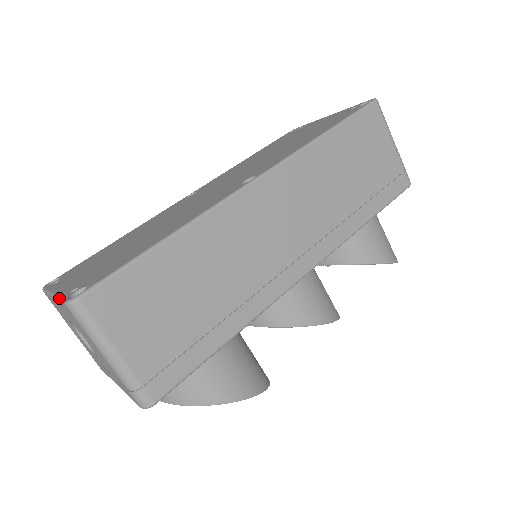
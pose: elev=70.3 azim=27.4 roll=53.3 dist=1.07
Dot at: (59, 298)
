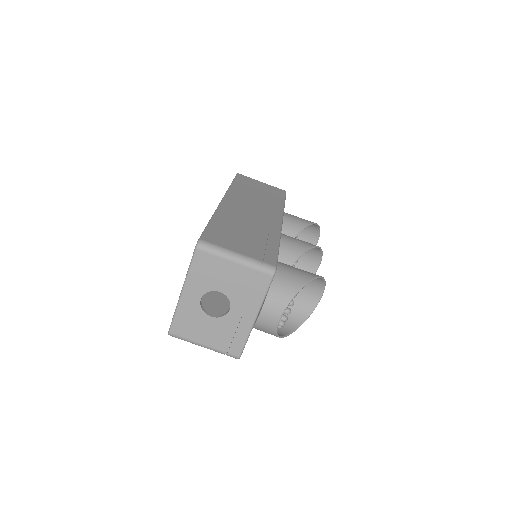
Dot at: (189, 267)
